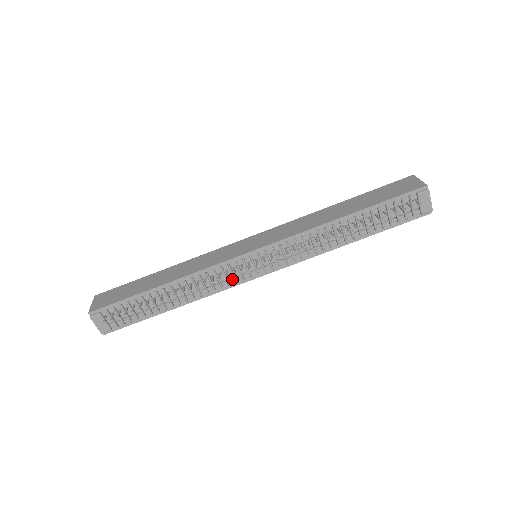
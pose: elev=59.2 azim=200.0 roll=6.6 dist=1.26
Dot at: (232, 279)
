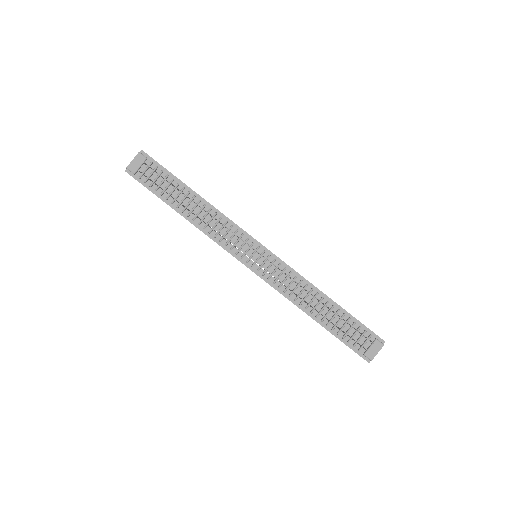
Dot at: (231, 245)
